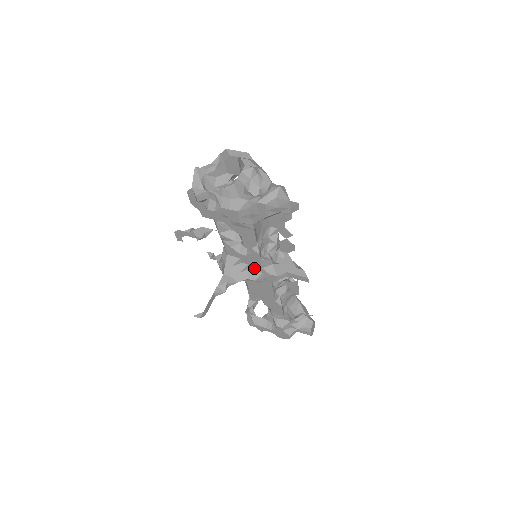
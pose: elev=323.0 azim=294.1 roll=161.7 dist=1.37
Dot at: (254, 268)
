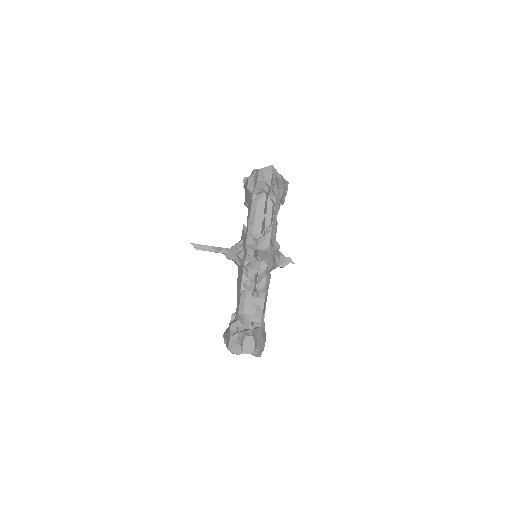
Dot at: occluded
